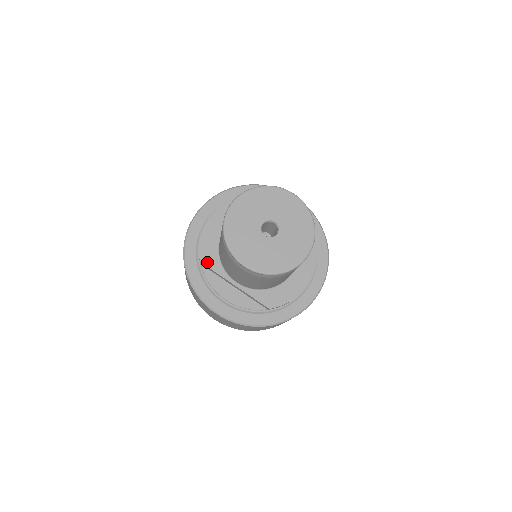
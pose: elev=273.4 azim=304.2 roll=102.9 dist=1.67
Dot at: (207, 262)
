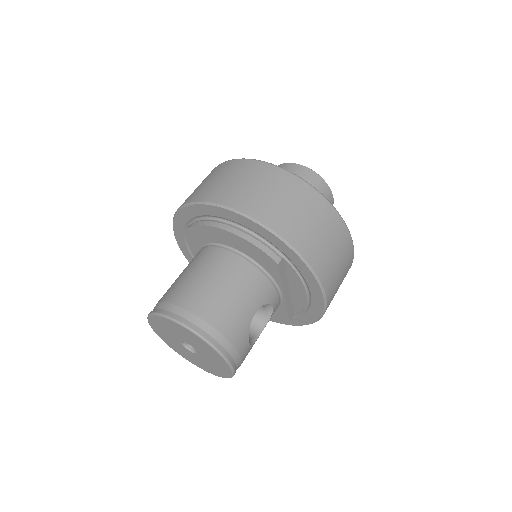
Dot at: (191, 236)
